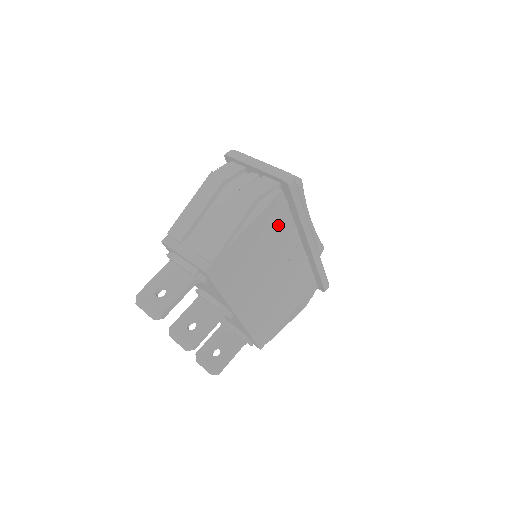
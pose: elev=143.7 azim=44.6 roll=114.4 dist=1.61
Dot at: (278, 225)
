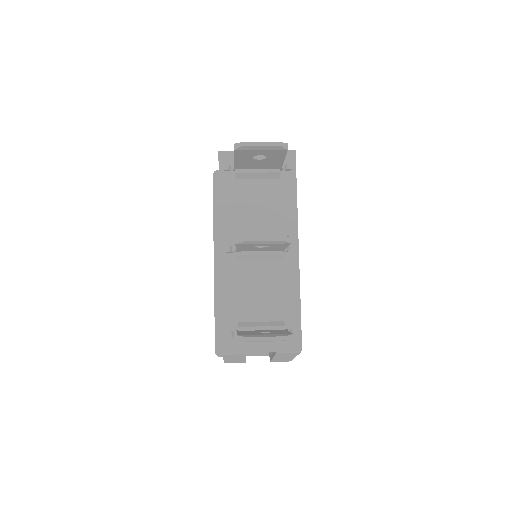
Dot at: occluded
